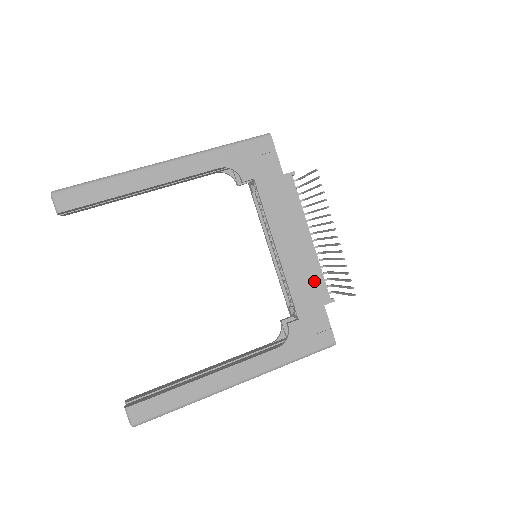
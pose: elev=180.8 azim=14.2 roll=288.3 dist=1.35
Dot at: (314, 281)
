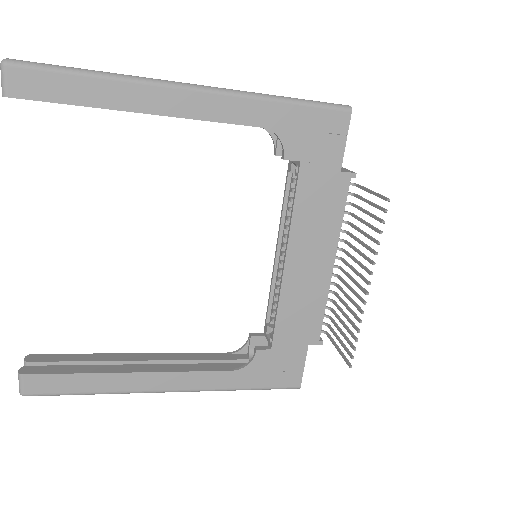
Dot at: (311, 314)
